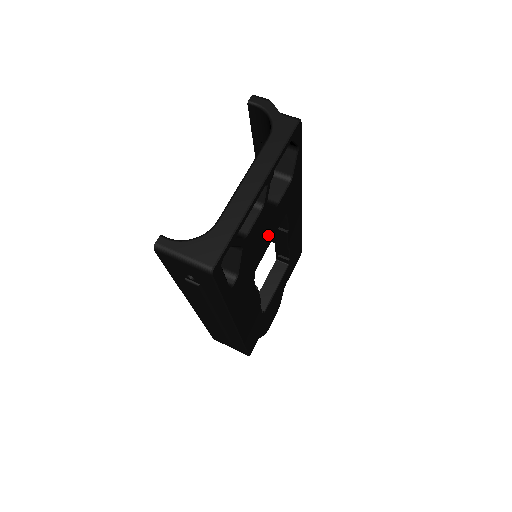
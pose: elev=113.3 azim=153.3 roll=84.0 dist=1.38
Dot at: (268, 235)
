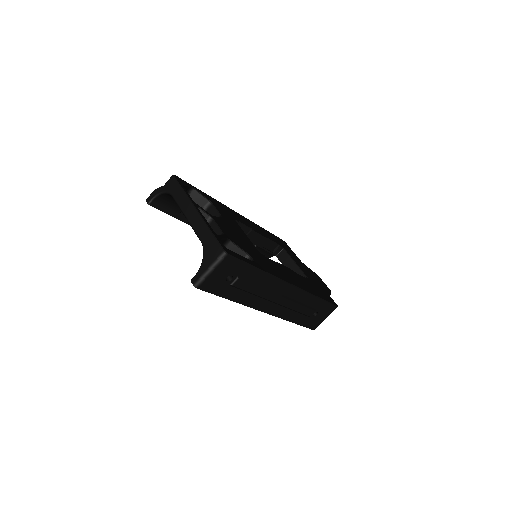
Dot at: (239, 232)
